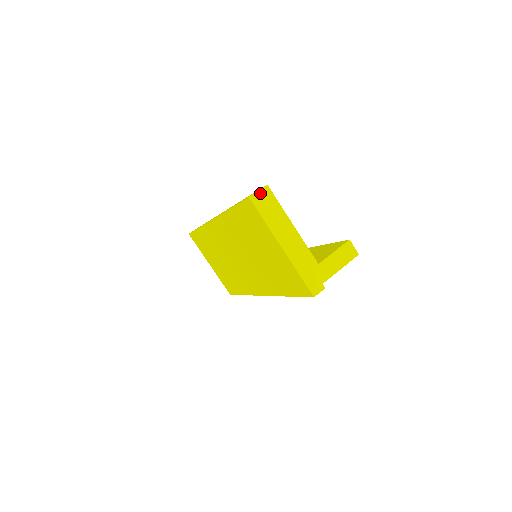
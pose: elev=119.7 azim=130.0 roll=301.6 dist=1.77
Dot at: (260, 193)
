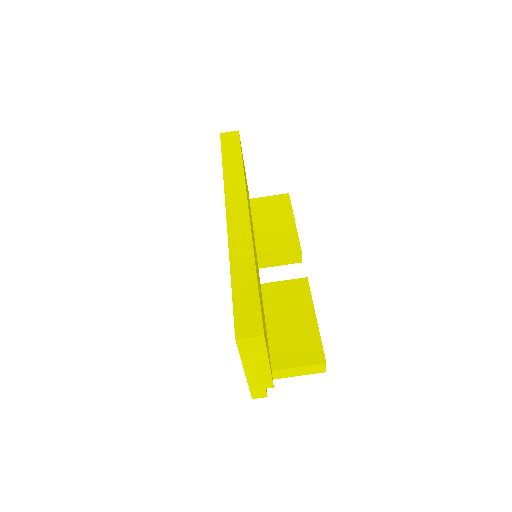
Dot at: (251, 339)
